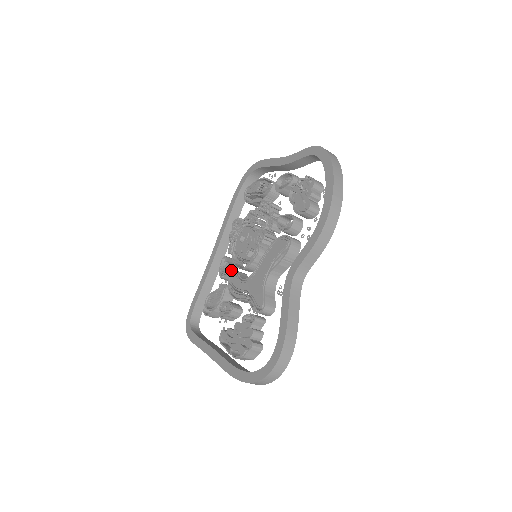
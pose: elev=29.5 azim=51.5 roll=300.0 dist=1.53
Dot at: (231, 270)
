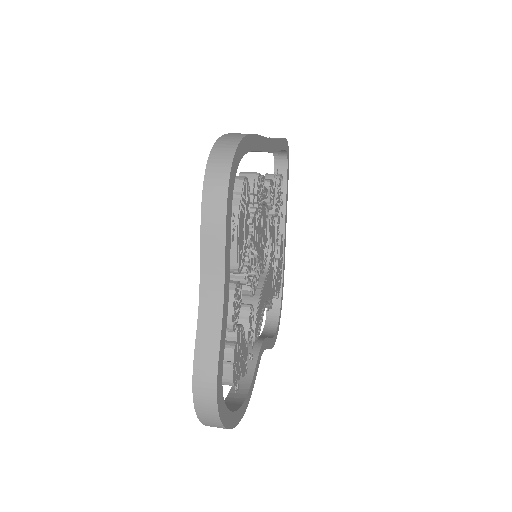
Dot at: occluded
